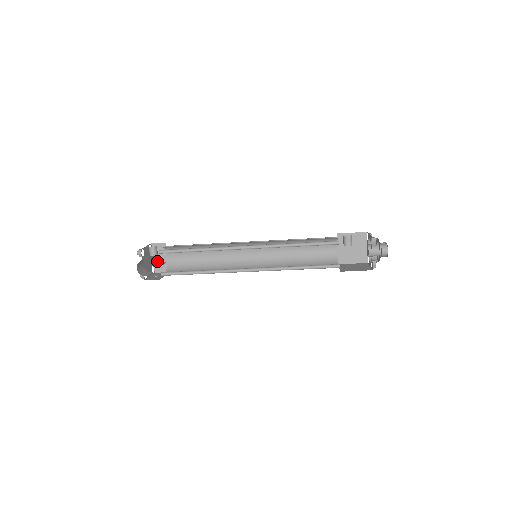
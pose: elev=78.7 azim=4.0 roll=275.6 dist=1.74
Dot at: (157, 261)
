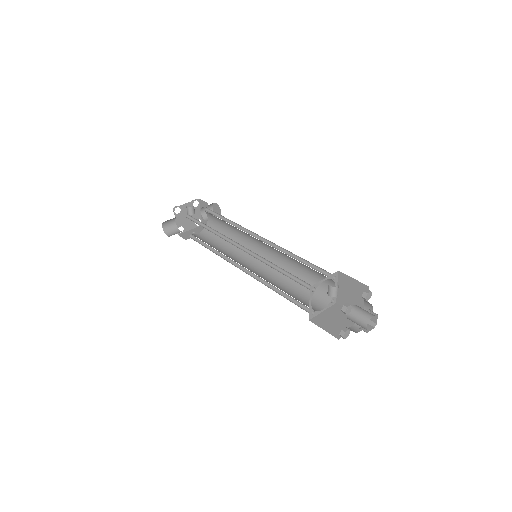
Dot at: occluded
